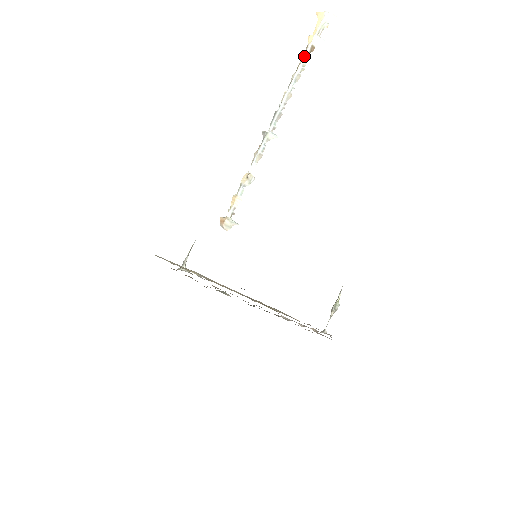
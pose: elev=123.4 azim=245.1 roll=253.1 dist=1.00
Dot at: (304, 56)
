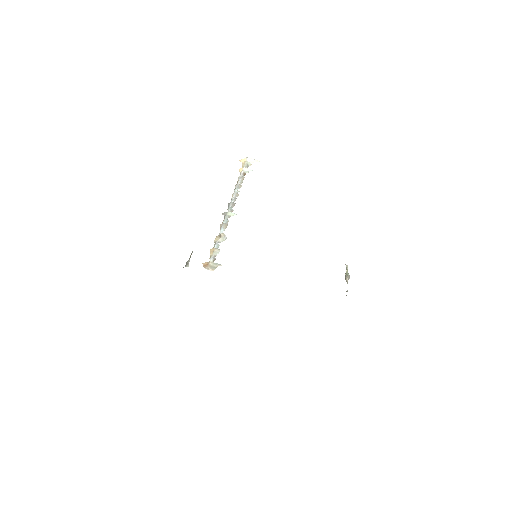
Dot at: (240, 177)
